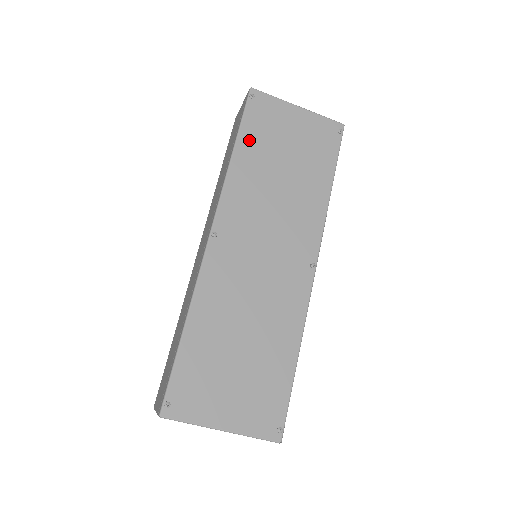
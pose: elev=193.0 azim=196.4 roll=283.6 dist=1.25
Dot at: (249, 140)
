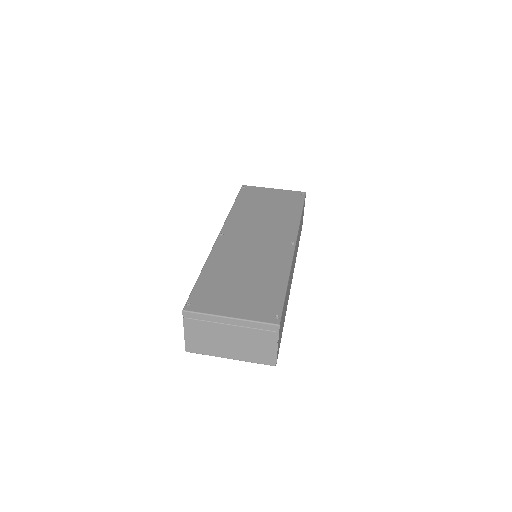
Dot at: (243, 201)
